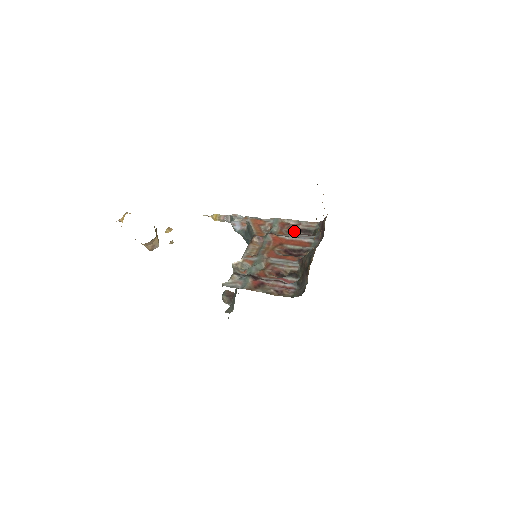
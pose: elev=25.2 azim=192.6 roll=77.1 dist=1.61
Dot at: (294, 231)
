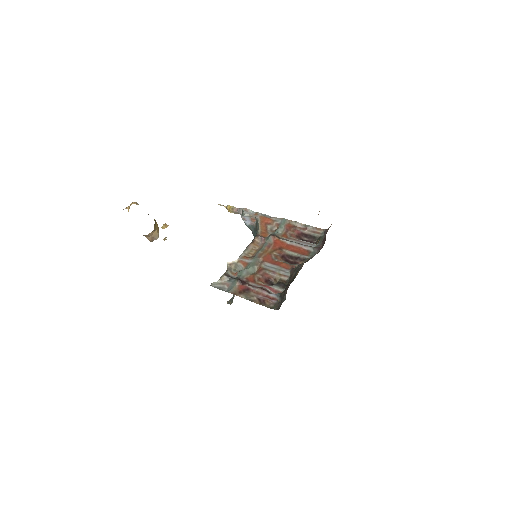
Dot at: (299, 235)
